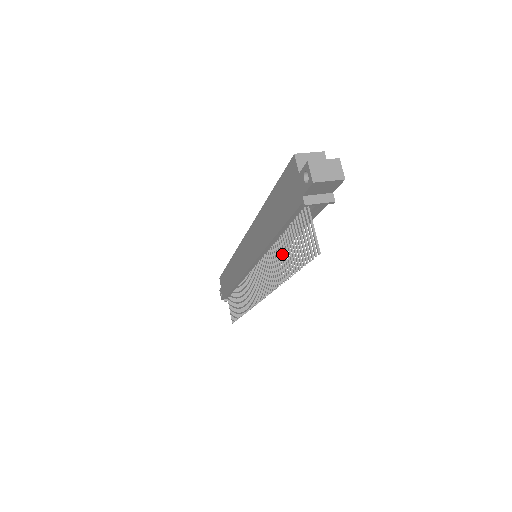
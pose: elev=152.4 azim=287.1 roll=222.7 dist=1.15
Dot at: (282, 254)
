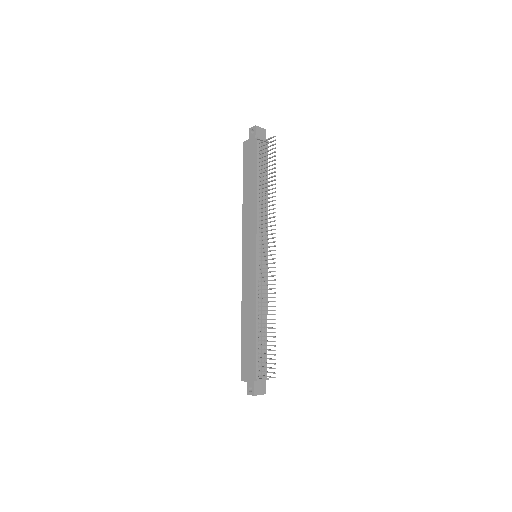
Dot at: (265, 186)
